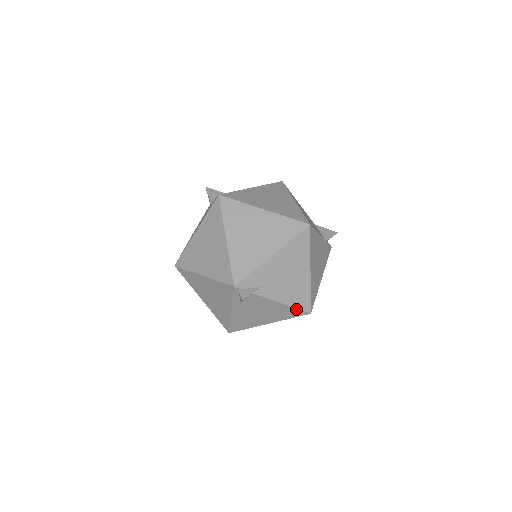
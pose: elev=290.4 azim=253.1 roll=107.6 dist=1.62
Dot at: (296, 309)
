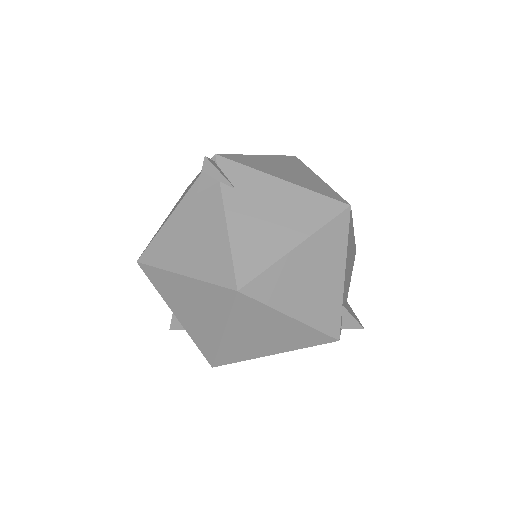
Dot at: (231, 262)
